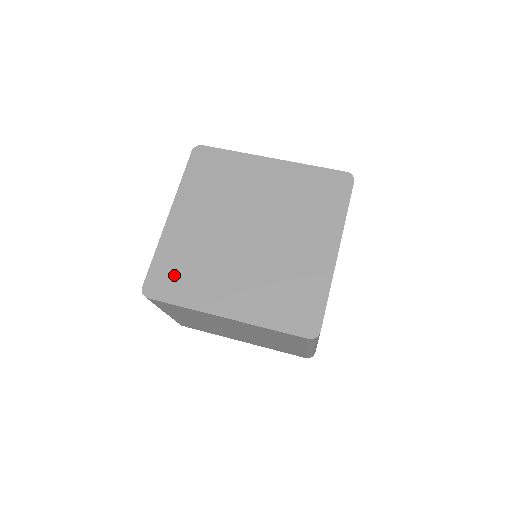
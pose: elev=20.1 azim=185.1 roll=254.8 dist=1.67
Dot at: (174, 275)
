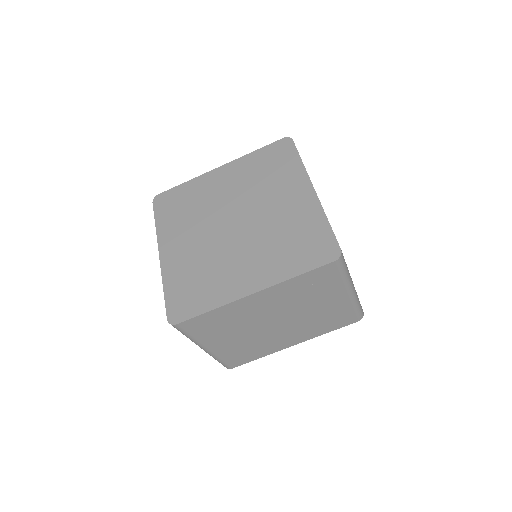
Dot at: (189, 292)
